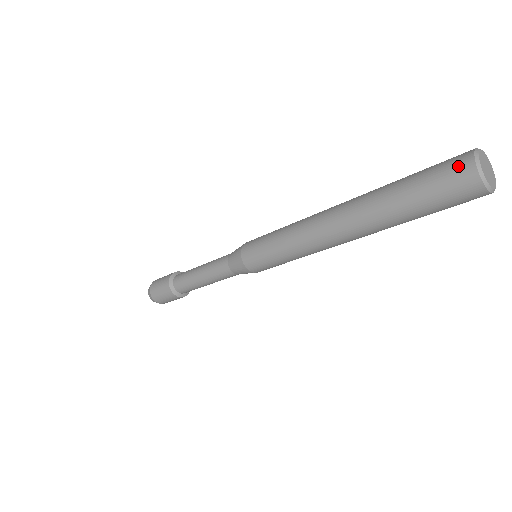
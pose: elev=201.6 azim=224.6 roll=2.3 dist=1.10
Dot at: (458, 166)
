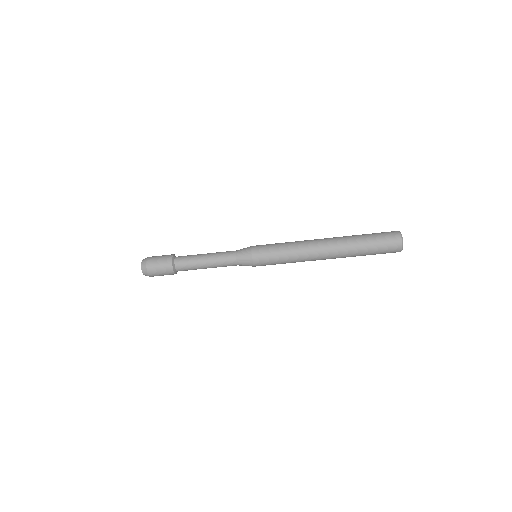
Dot at: (394, 240)
